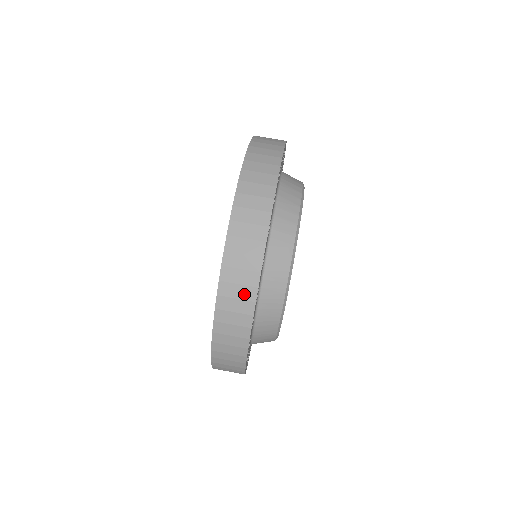
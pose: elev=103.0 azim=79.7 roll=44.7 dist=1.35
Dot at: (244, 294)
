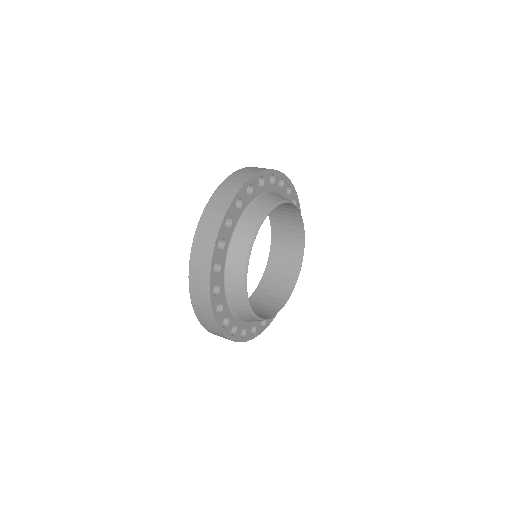
Dot at: (230, 193)
